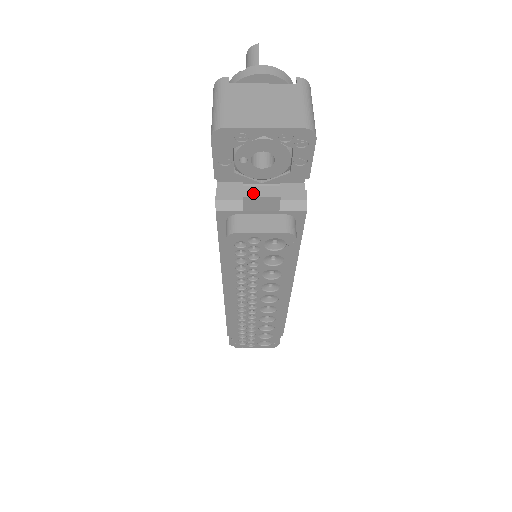
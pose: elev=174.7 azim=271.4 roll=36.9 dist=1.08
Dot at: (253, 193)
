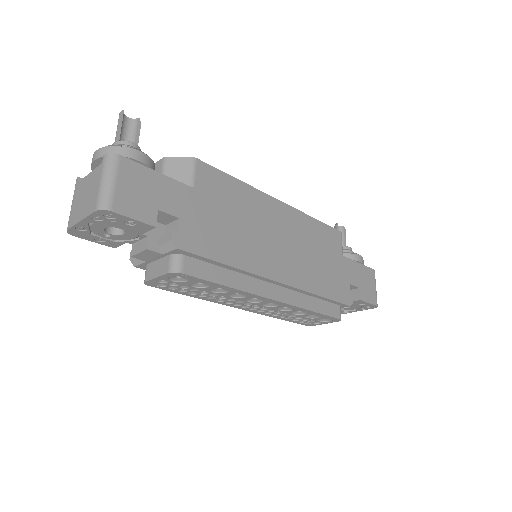
Dot at: (135, 251)
